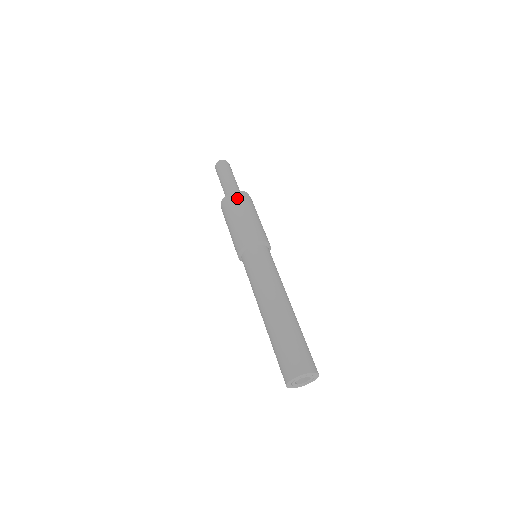
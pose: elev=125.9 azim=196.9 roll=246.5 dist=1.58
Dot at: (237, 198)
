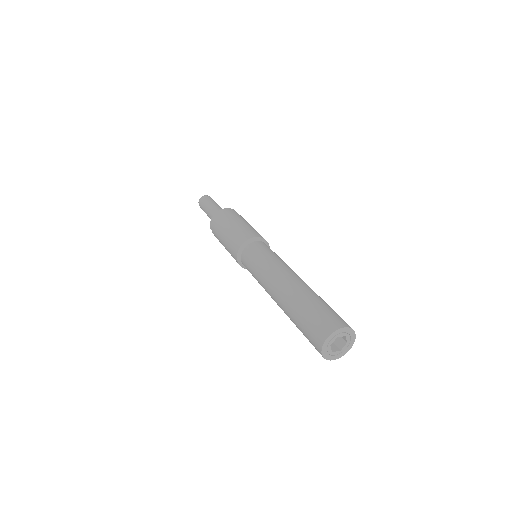
Dot at: (229, 212)
